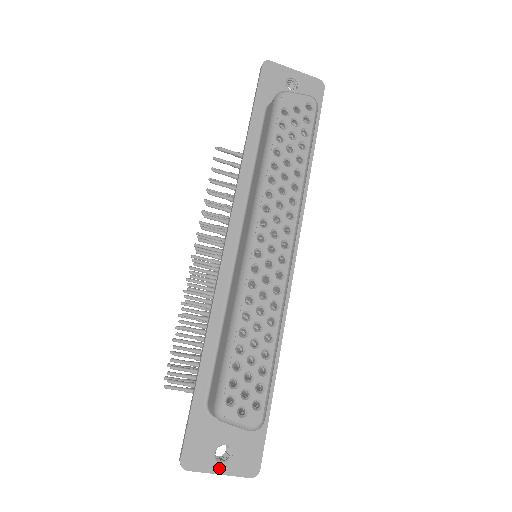
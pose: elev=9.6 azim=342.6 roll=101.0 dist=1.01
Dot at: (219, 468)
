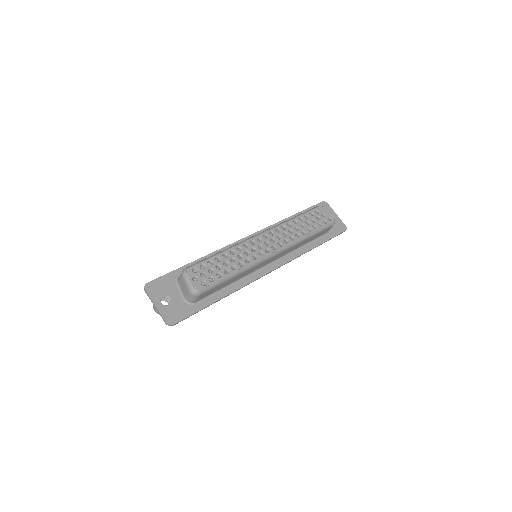
Dot at: (158, 303)
